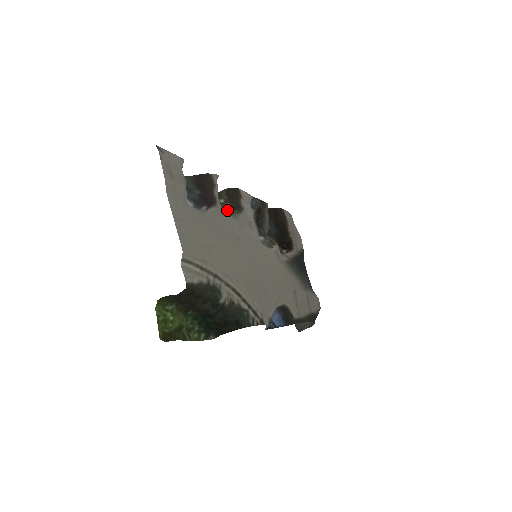
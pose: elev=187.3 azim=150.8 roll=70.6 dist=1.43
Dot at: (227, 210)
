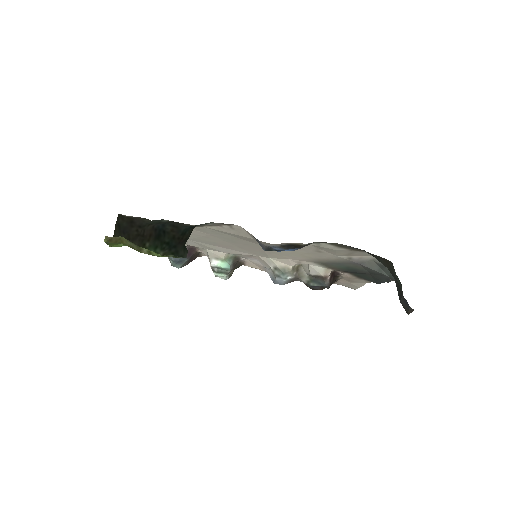
Dot at: (229, 267)
